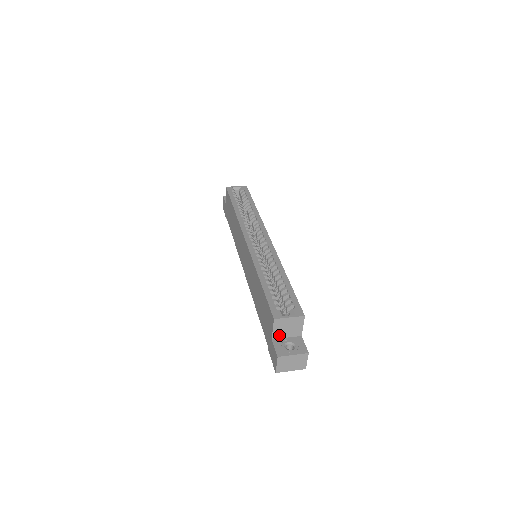
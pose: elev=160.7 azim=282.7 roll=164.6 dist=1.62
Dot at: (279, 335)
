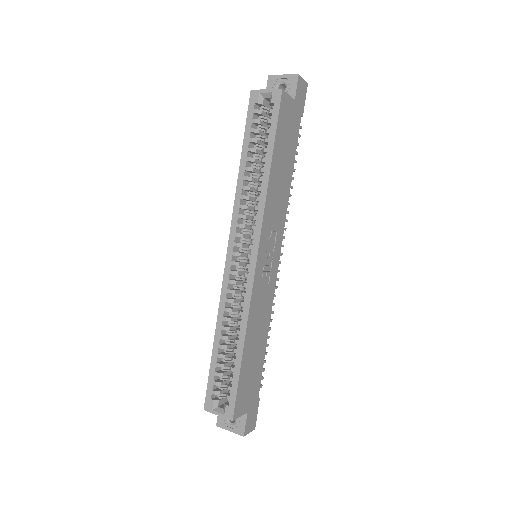
Dot at: occluded
